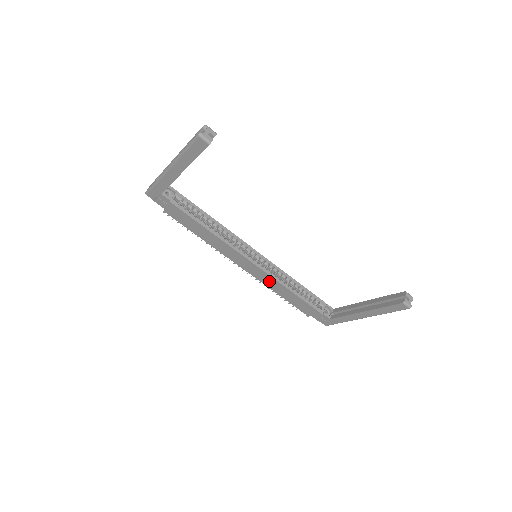
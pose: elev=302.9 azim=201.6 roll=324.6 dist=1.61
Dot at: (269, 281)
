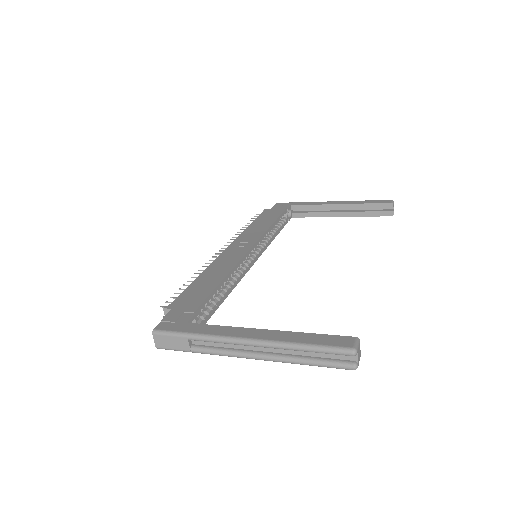
Dot at: occluded
